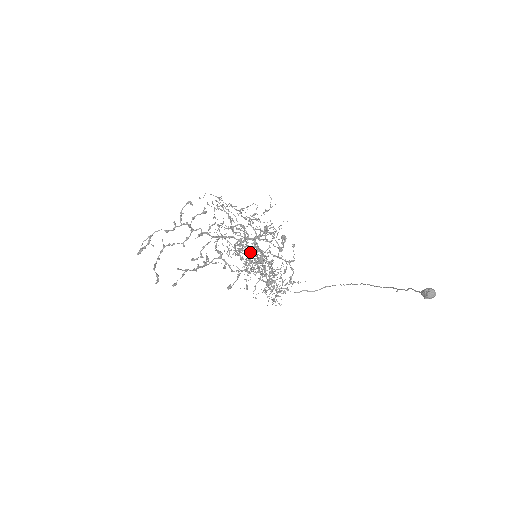
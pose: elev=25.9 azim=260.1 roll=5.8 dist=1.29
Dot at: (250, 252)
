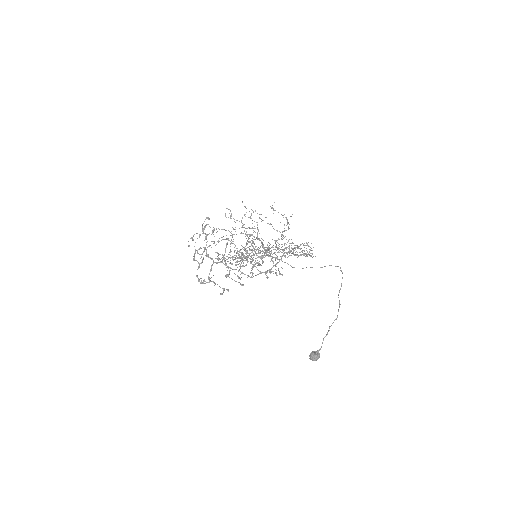
Dot at: occluded
